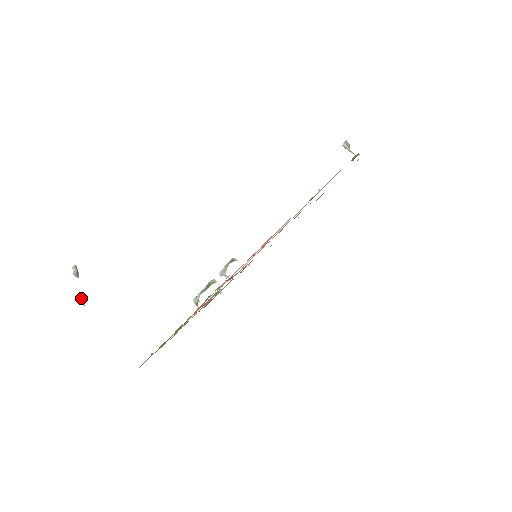
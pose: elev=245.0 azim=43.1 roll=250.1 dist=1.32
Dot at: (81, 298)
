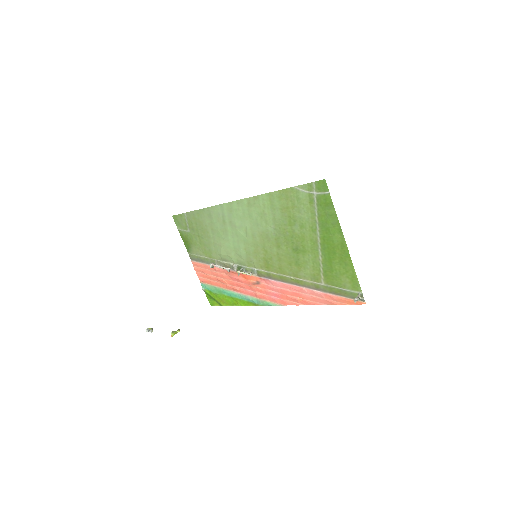
Dot at: (173, 334)
